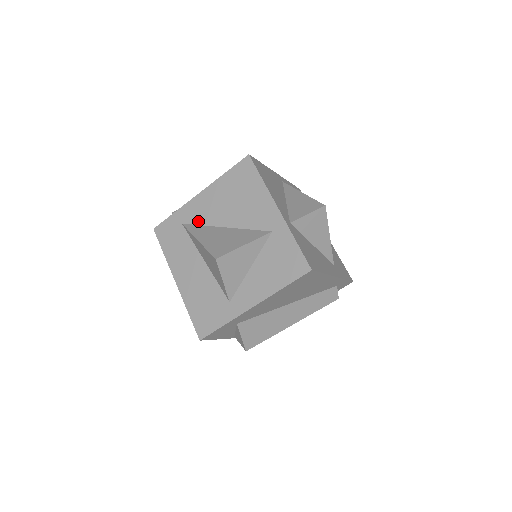
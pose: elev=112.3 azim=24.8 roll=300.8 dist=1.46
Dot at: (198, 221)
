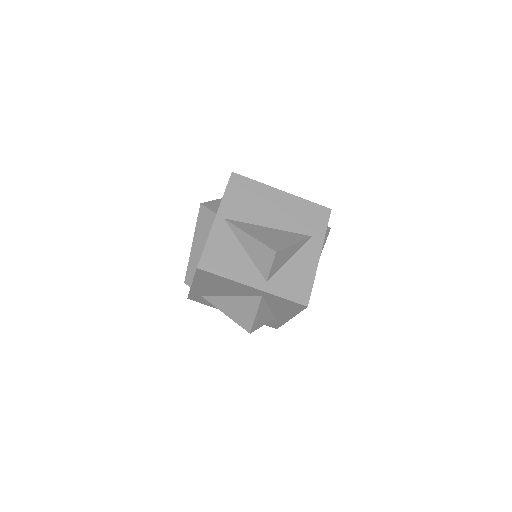
Dot at: (209, 295)
